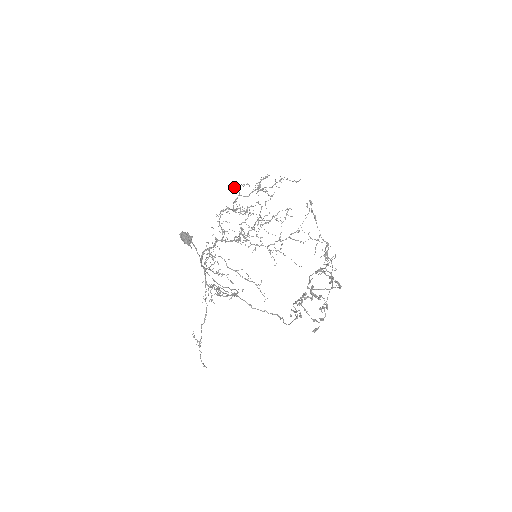
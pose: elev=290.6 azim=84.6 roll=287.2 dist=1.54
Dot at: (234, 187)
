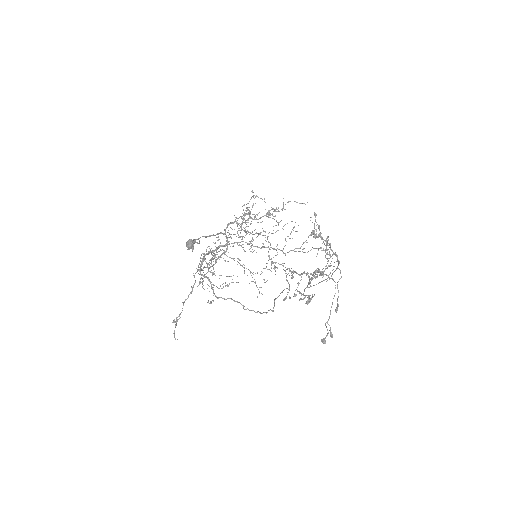
Dot at: occluded
